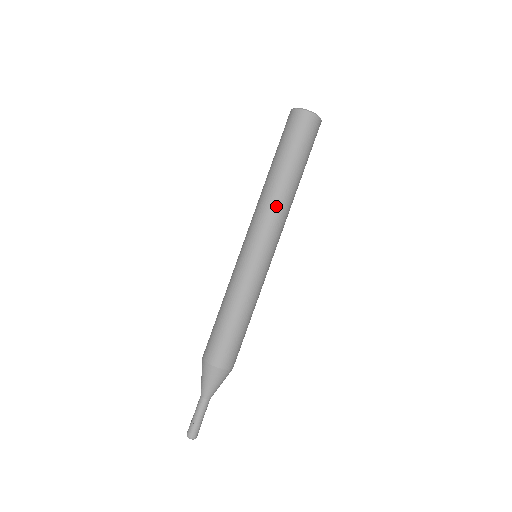
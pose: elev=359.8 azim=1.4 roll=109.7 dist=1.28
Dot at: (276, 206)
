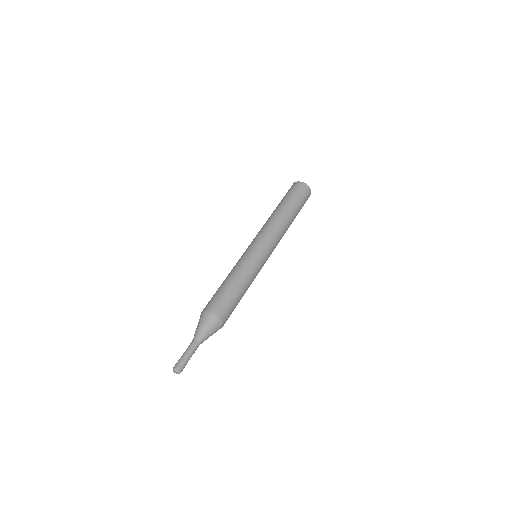
Dot at: (275, 224)
